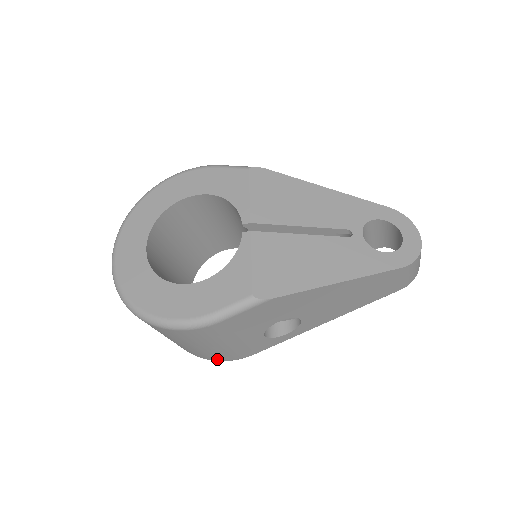
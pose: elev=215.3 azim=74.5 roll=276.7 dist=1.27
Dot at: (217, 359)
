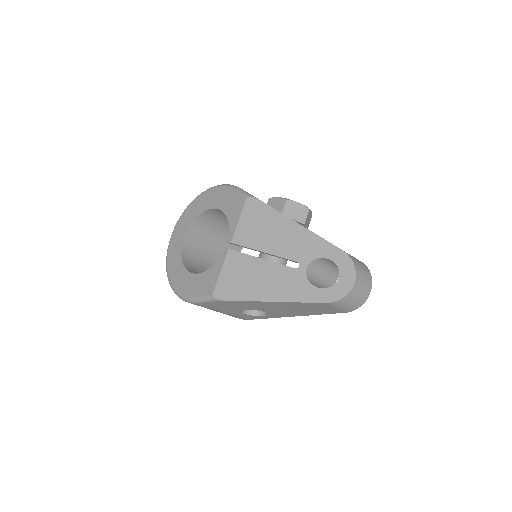
Dot at: occluded
